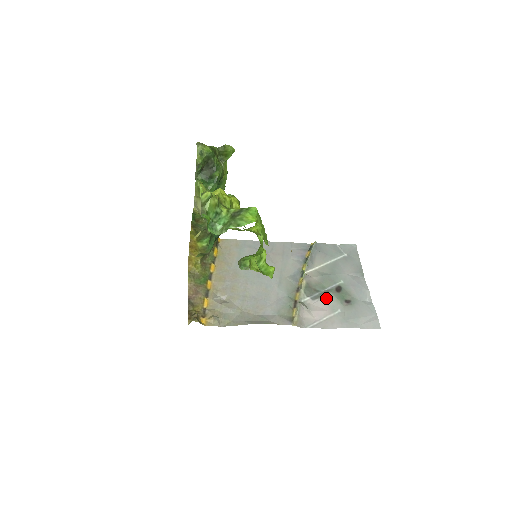
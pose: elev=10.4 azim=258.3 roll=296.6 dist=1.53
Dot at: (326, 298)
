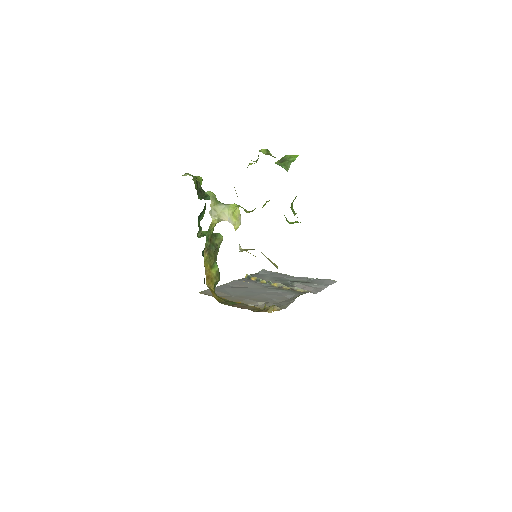
Dot at: (297, 284)
